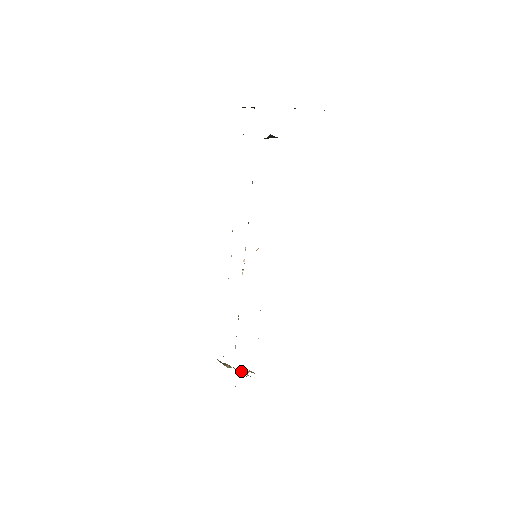
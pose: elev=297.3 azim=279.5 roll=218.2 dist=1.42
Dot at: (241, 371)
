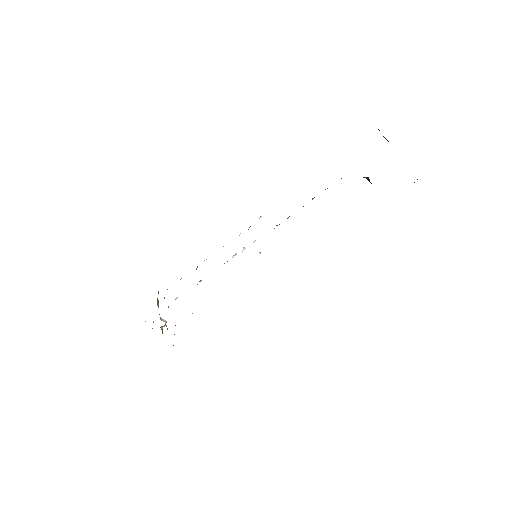
Dot at: (161, 319)
